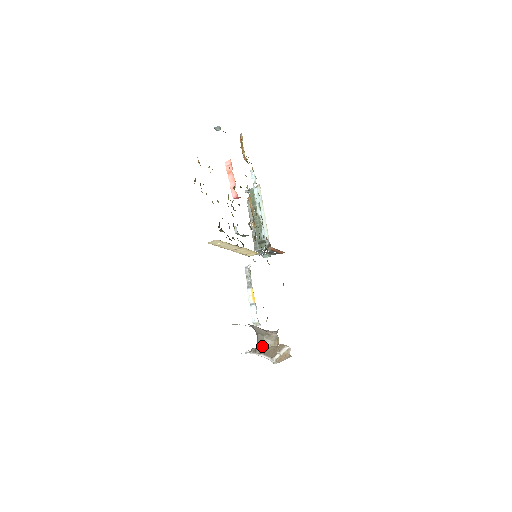
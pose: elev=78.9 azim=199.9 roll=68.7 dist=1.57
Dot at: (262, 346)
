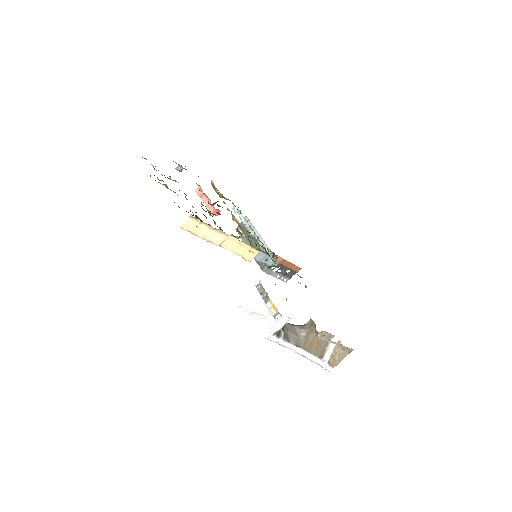
Dot at: (296, 336)
